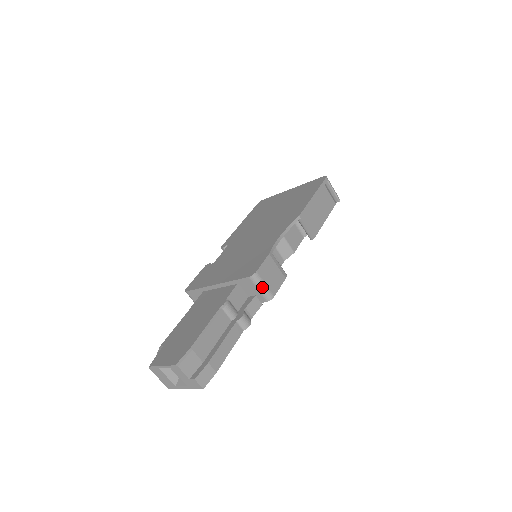
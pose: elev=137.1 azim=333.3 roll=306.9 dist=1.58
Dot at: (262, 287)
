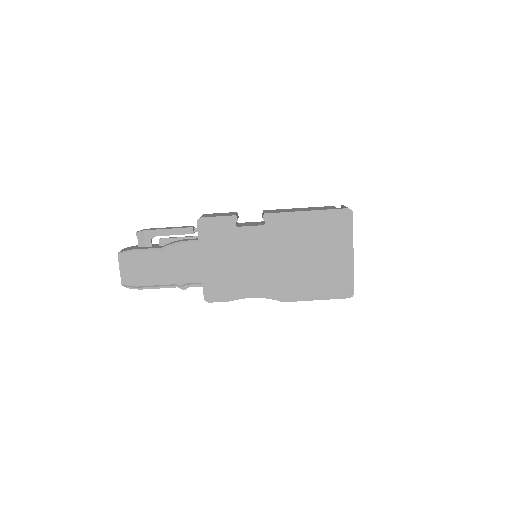
Dot at: occluded
